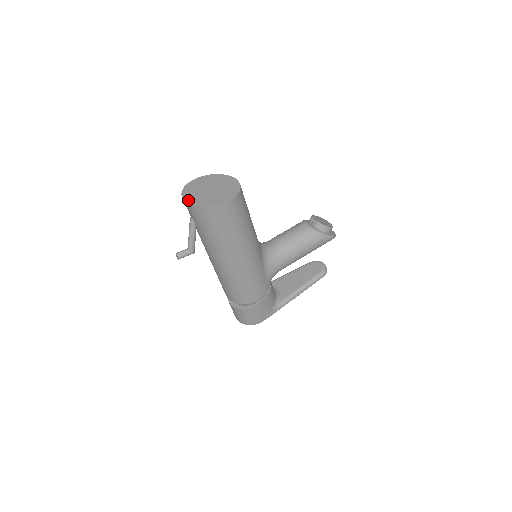
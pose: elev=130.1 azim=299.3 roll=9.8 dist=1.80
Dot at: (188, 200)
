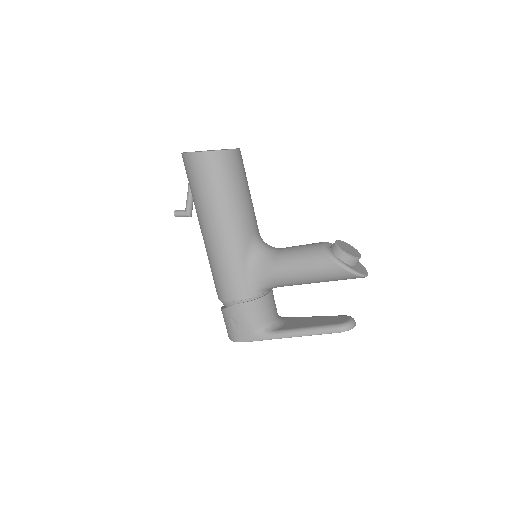
Dot at: occluded
